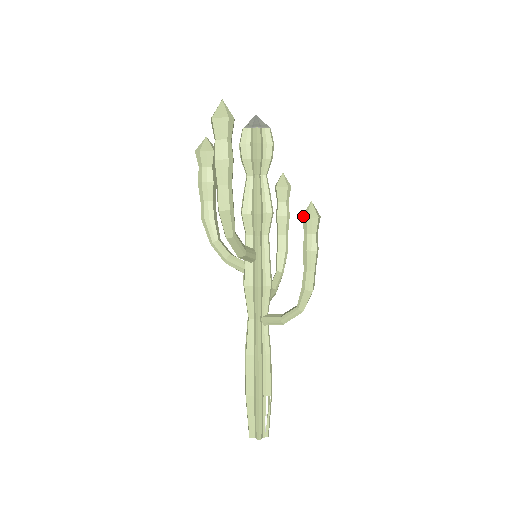
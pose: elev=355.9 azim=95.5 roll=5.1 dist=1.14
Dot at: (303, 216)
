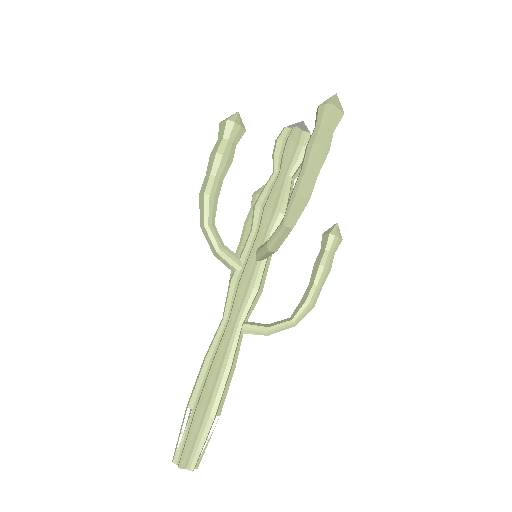
Dot at: (331, 233)
